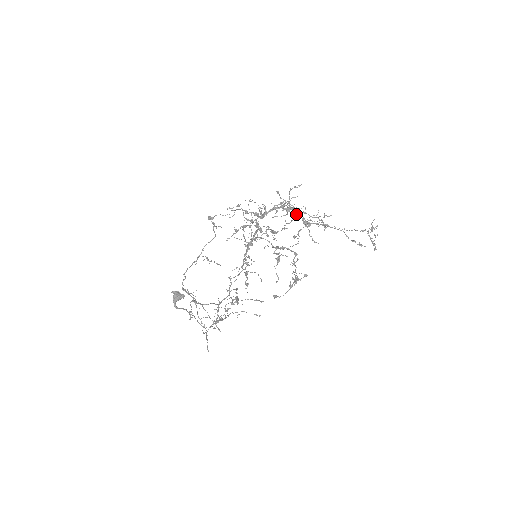
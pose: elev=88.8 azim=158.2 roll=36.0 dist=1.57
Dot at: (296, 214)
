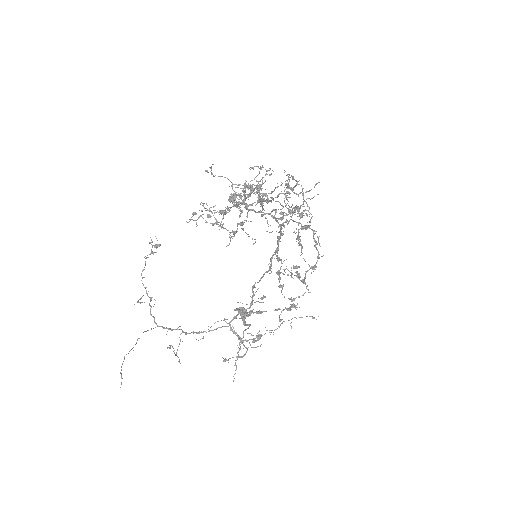
Dot at: (231, 201)
